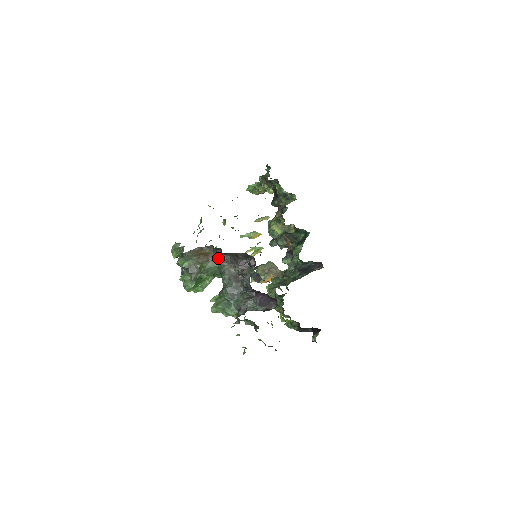
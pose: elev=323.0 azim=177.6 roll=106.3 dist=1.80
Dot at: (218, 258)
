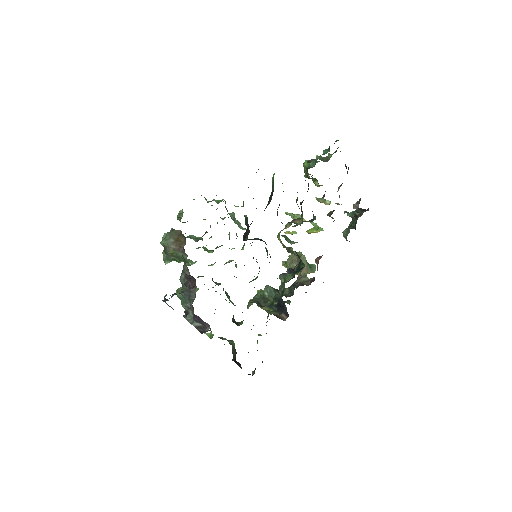
Dot at: occluded
